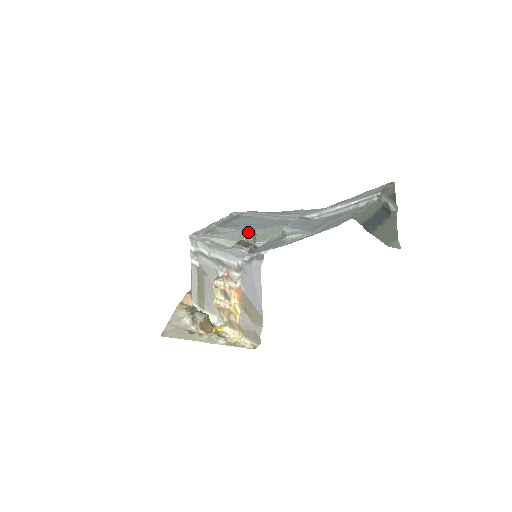
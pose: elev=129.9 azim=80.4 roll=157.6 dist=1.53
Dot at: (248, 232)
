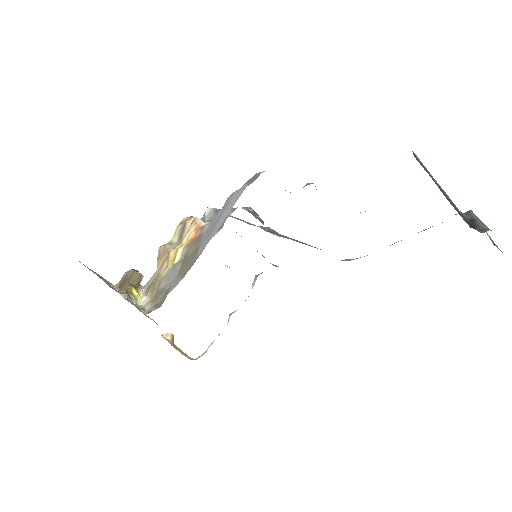
Dot at: (268, 227)
